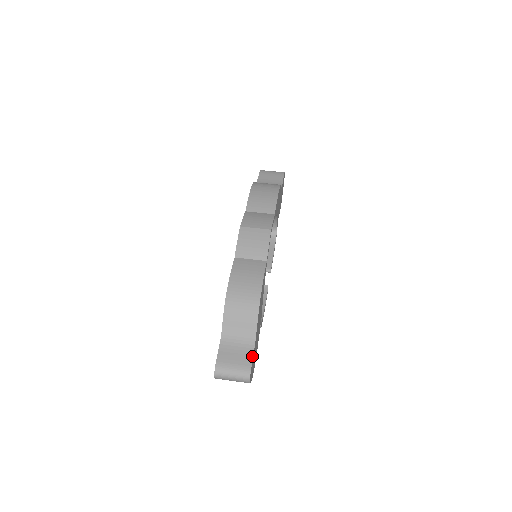
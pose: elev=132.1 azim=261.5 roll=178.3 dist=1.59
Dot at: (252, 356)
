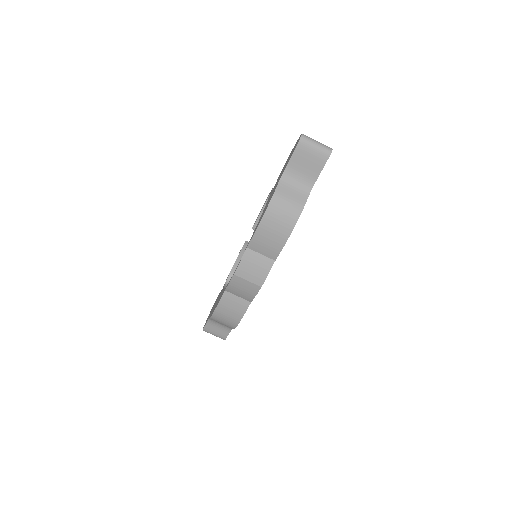
Dot at: (228, 334)
